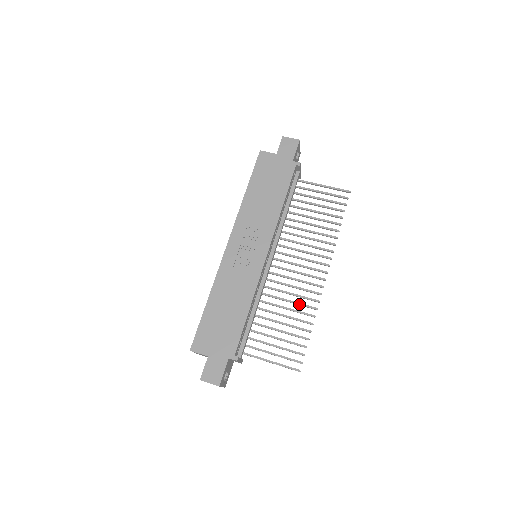
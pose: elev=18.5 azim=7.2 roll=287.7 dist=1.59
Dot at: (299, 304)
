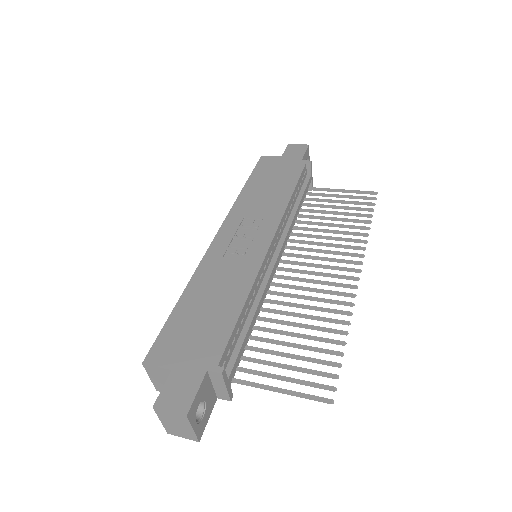
Dot at: (322, 309)
